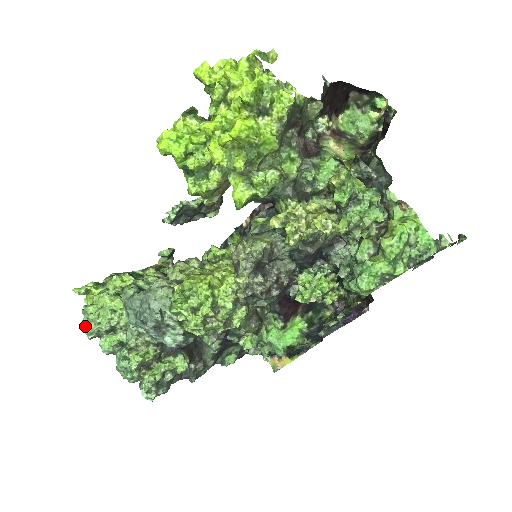
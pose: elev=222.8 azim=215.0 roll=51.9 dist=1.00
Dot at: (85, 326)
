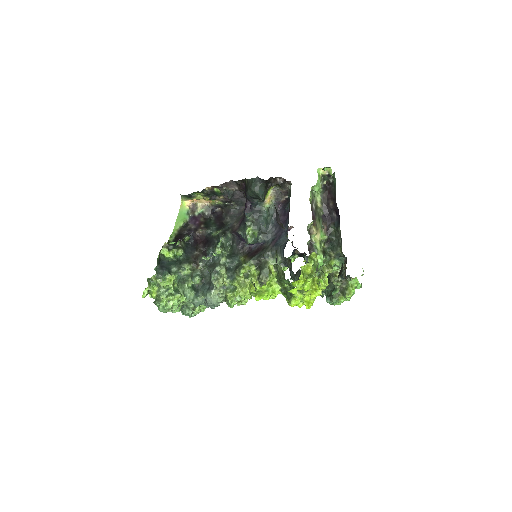
Dot at: (163, 311)
